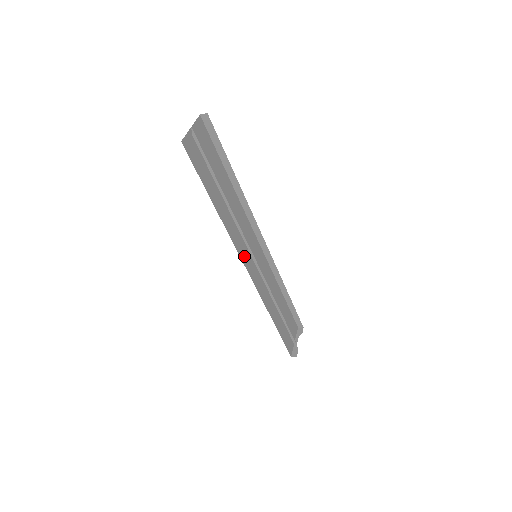
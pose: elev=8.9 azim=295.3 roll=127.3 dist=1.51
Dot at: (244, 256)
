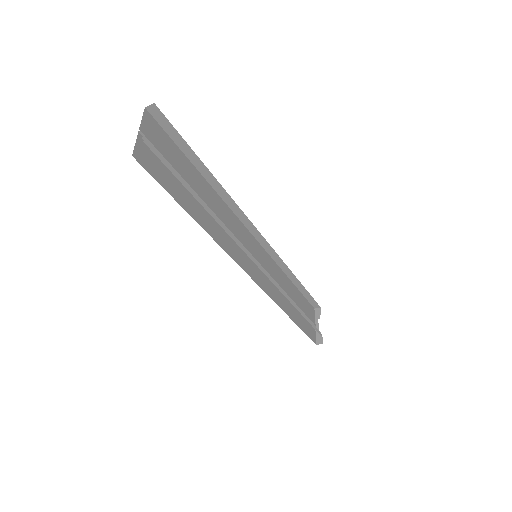
Dot at: (243, 263)
